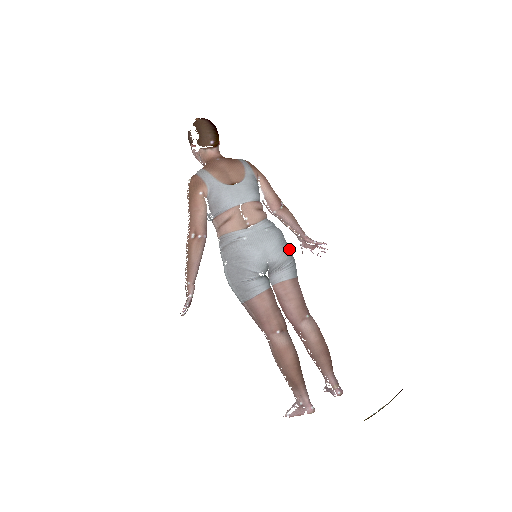
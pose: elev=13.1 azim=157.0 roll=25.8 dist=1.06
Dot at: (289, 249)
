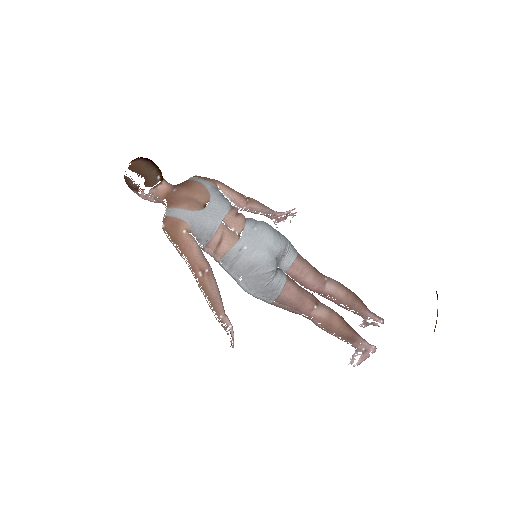
Dot at: (280, 233)
